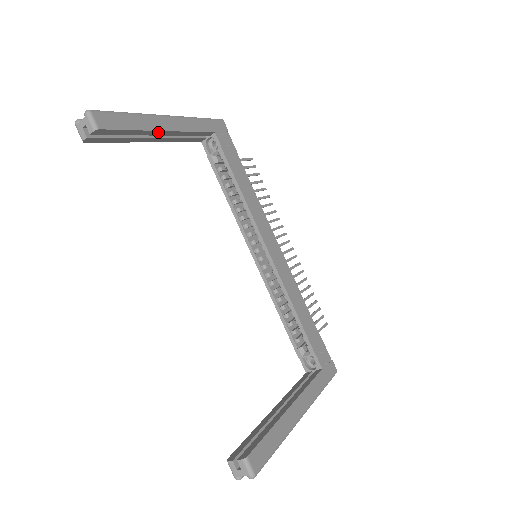
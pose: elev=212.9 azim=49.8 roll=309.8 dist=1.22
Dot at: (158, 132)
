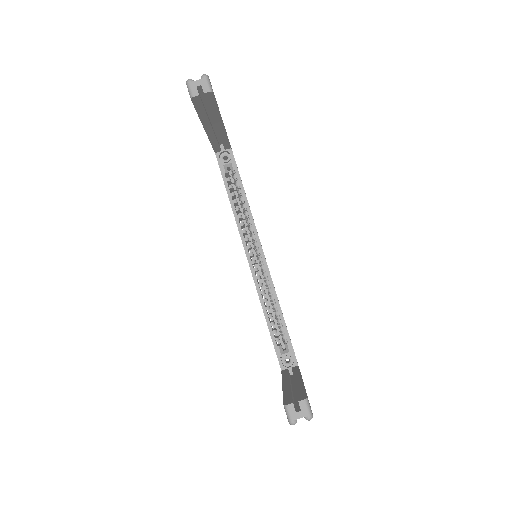
Dot at: (220, 122)
